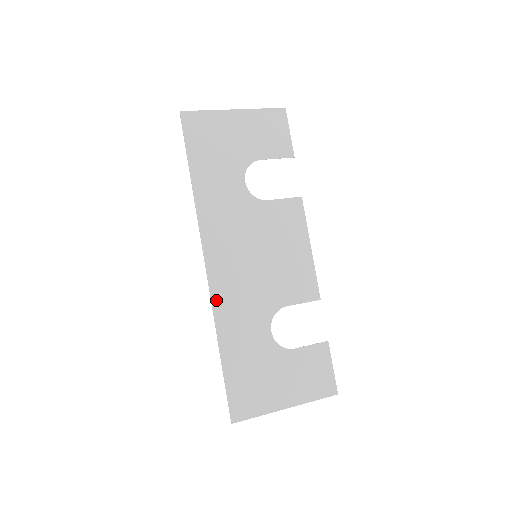
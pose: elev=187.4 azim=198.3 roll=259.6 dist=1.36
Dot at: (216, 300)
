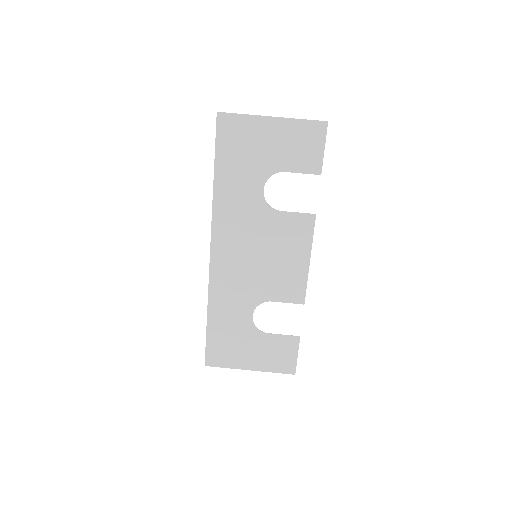
Dot at: (213, 281)
